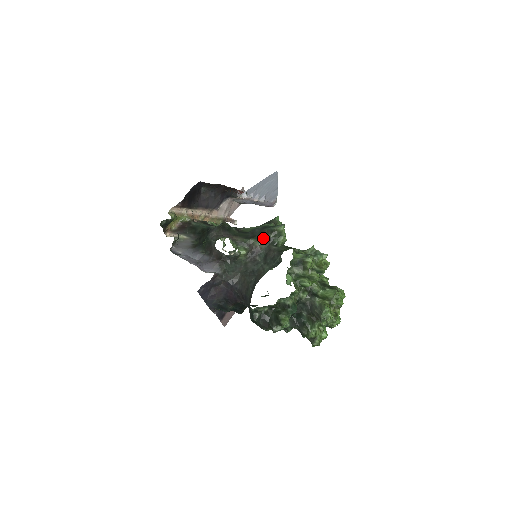
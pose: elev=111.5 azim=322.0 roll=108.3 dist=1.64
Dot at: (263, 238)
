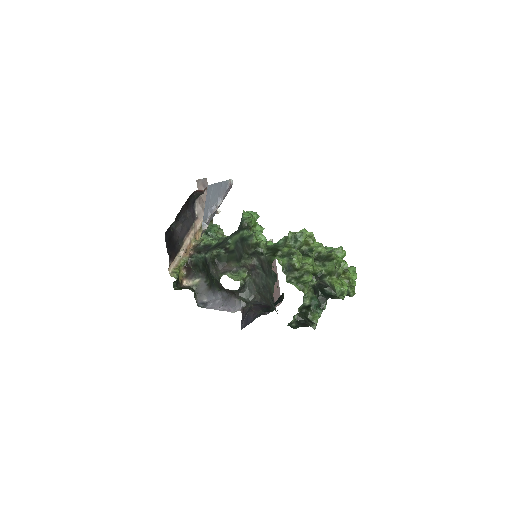
Dot at: (248, 255)
